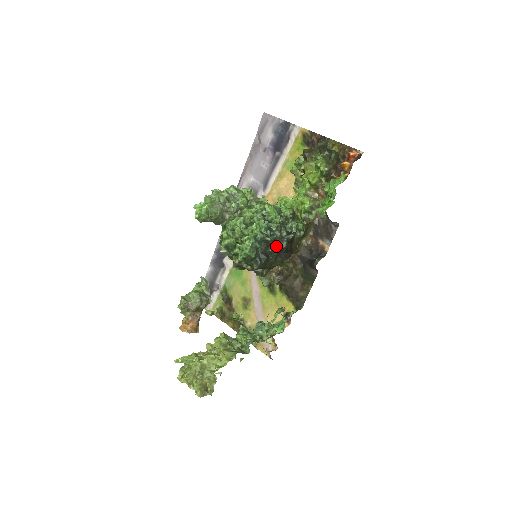
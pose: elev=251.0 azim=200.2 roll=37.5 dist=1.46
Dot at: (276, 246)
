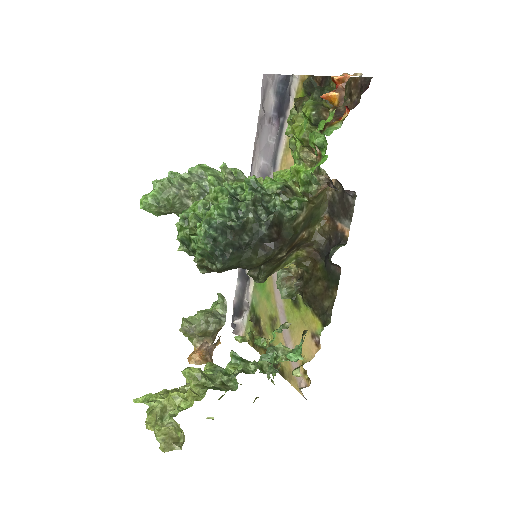
Dot at: (253, 234)
